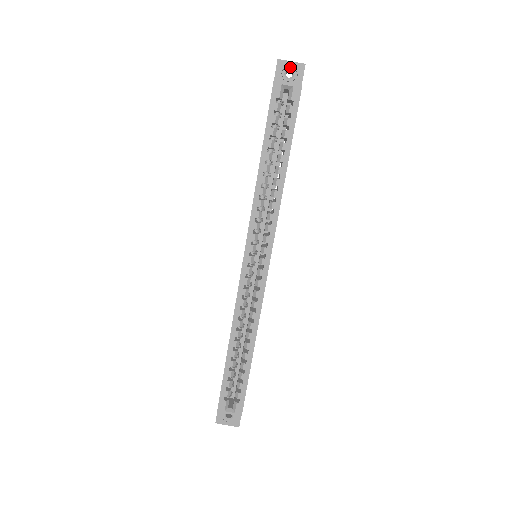
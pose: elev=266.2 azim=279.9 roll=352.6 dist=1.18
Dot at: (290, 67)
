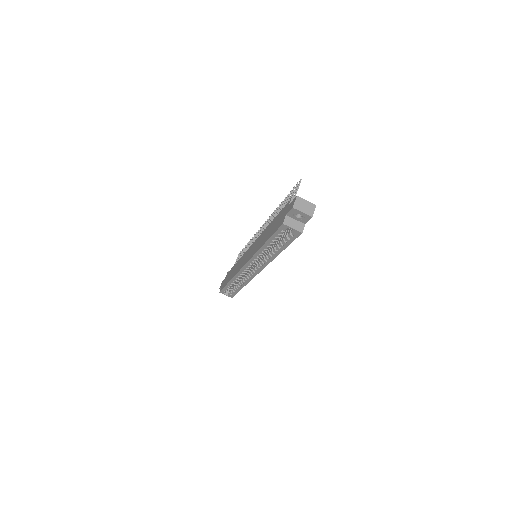
Dot at: (301, 214)
